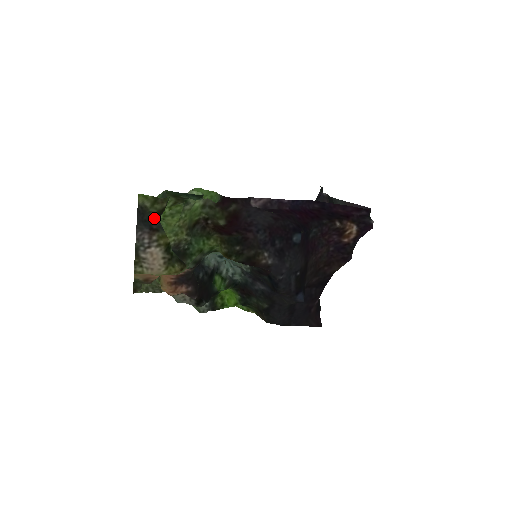
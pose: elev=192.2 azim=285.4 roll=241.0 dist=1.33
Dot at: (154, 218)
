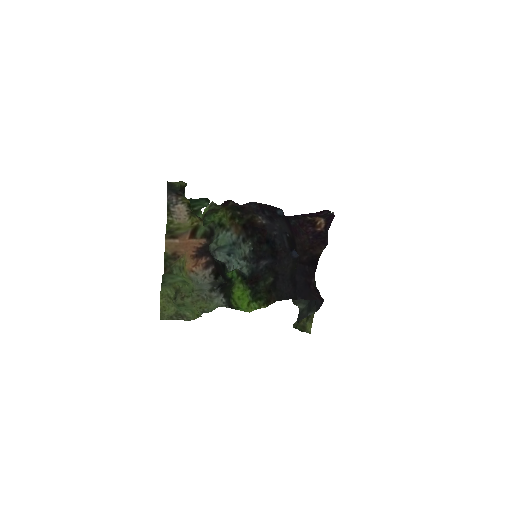
Dot at: (178, 189)
